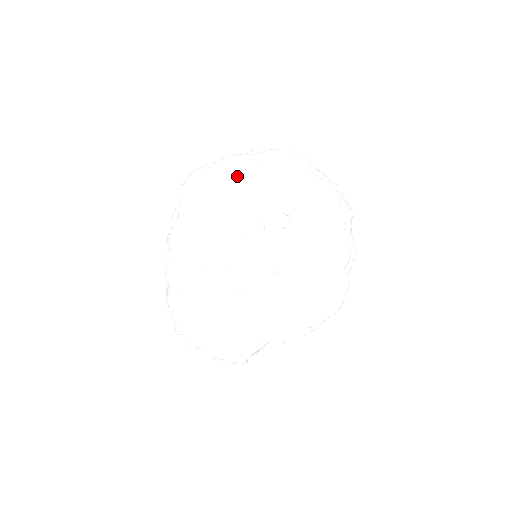
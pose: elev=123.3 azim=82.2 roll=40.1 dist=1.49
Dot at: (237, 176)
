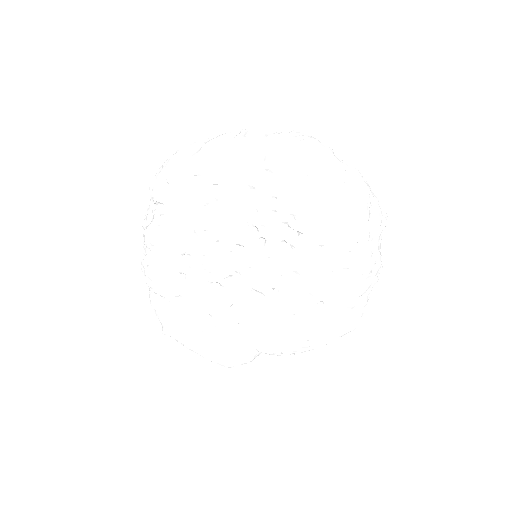
Dot at: (229, 175)
